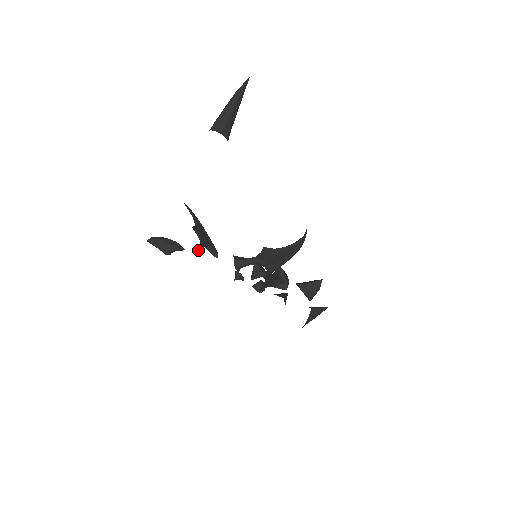
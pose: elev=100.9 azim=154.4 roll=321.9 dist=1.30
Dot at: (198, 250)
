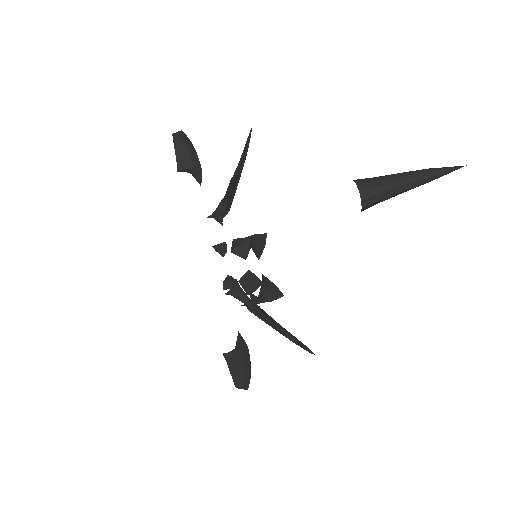
Dot at: (212, 214)
